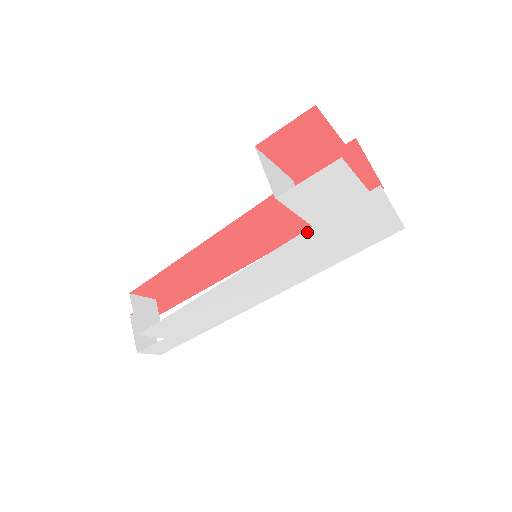
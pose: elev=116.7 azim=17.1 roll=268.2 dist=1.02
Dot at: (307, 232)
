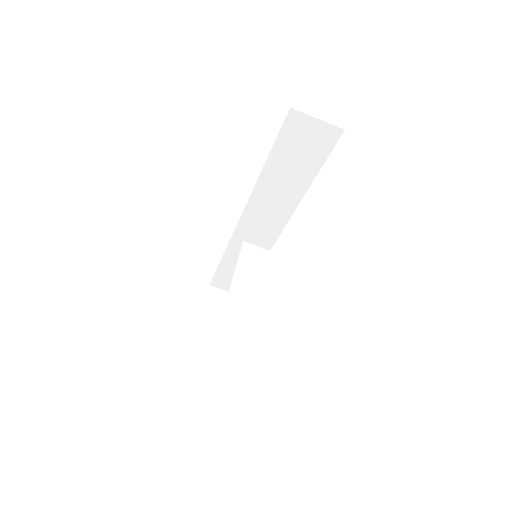
Dot at: occluded
